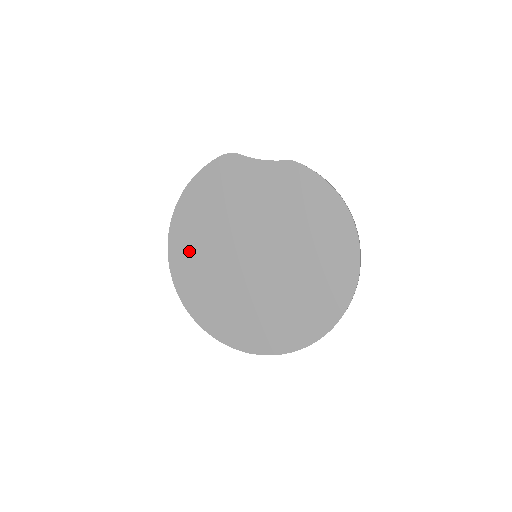
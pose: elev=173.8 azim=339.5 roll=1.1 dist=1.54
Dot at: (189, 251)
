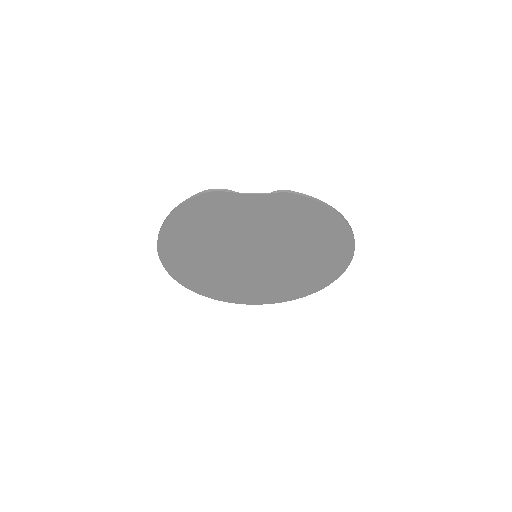
Dot at: (185, 261)
